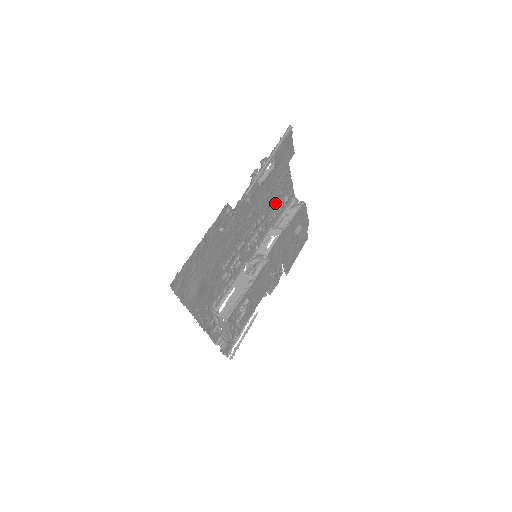
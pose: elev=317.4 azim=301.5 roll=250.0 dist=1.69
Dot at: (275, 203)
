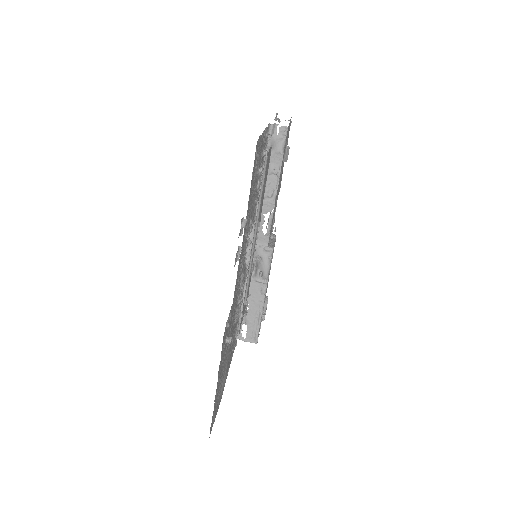
Dot at: occluded
